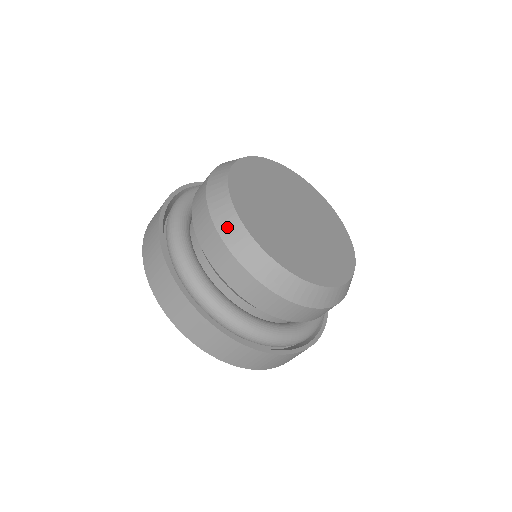
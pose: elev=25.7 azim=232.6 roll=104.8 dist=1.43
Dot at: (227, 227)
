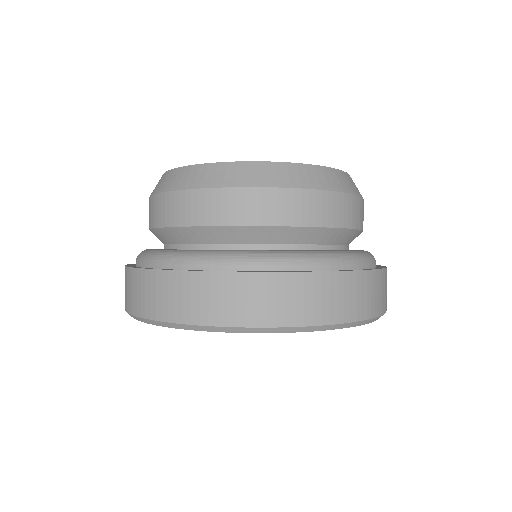
Dot at: (157, 186)
